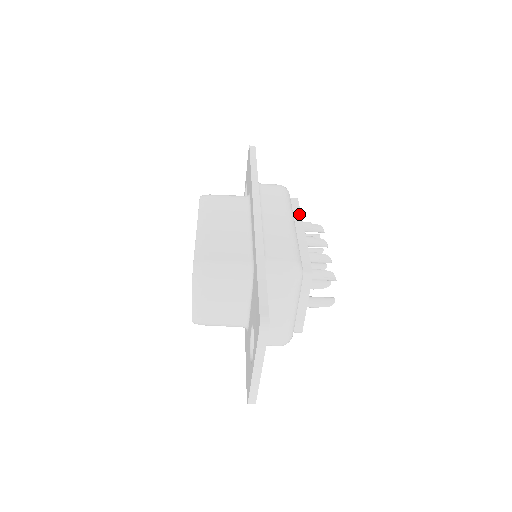
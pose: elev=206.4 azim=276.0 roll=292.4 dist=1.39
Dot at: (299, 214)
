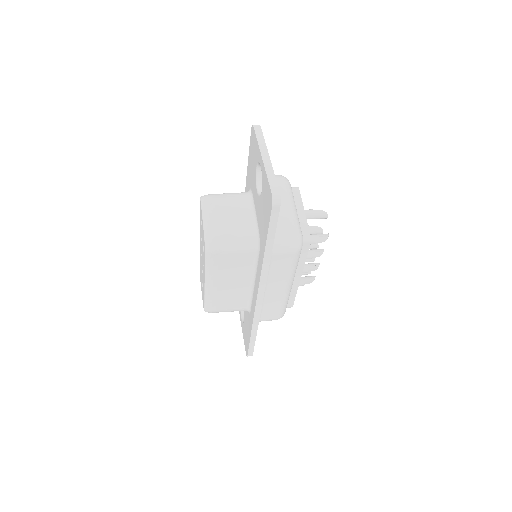
Dot at: (304, 261)
